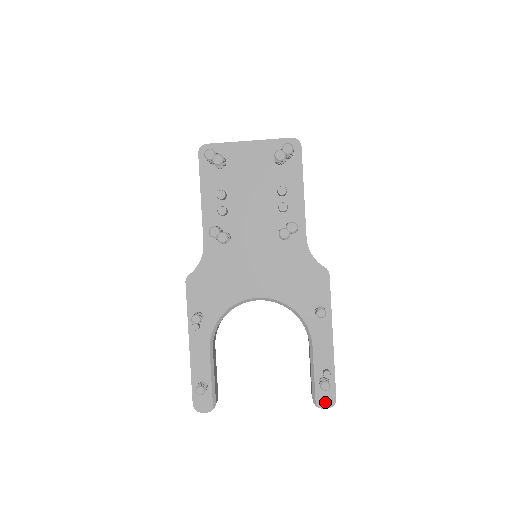
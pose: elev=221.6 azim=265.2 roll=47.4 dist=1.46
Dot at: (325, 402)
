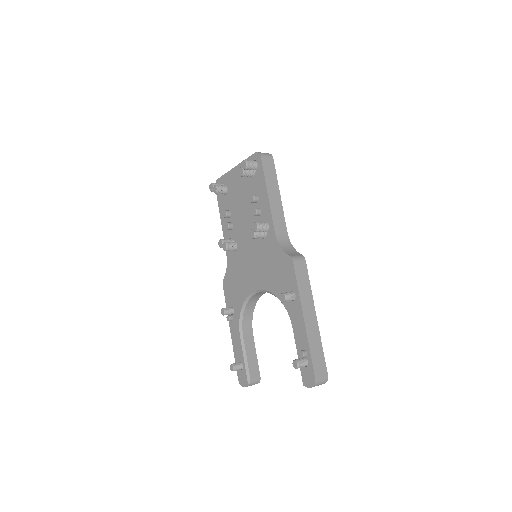
Dot at: (308, 381)
